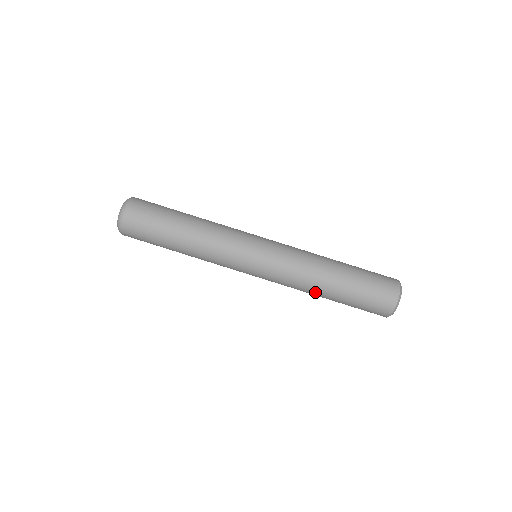
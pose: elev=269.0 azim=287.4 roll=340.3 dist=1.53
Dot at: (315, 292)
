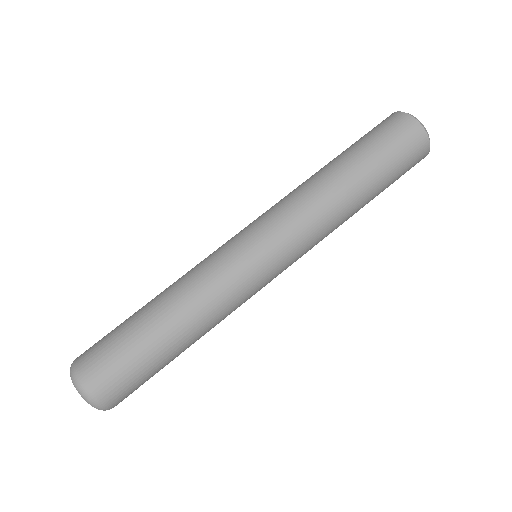
Dot at: (340, 197)
